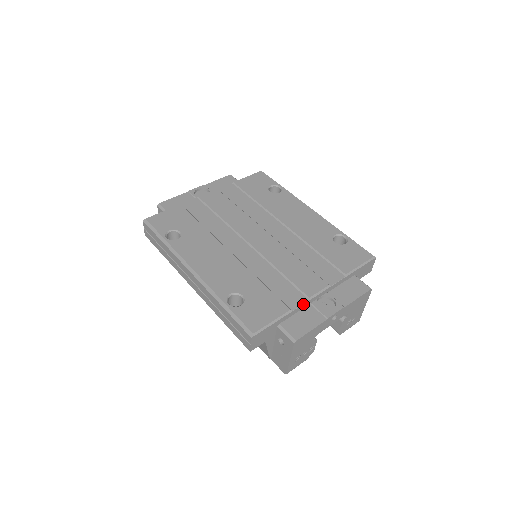
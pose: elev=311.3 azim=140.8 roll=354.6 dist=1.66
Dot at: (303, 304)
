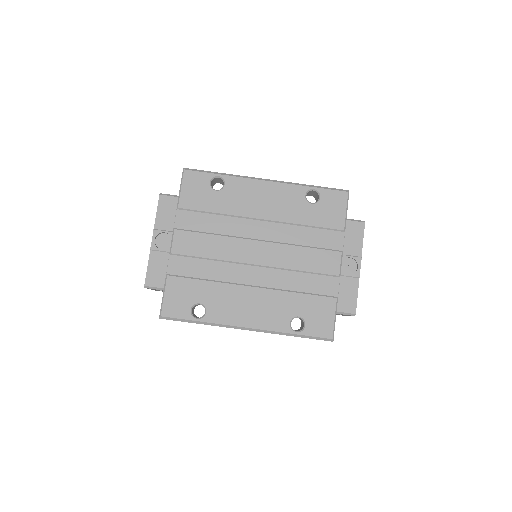
Dot at: (339, 284)
